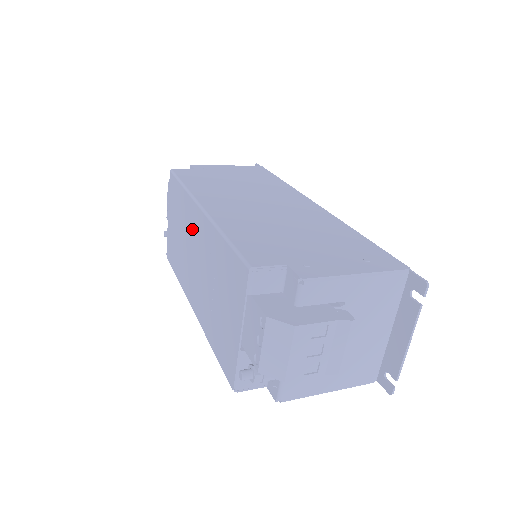
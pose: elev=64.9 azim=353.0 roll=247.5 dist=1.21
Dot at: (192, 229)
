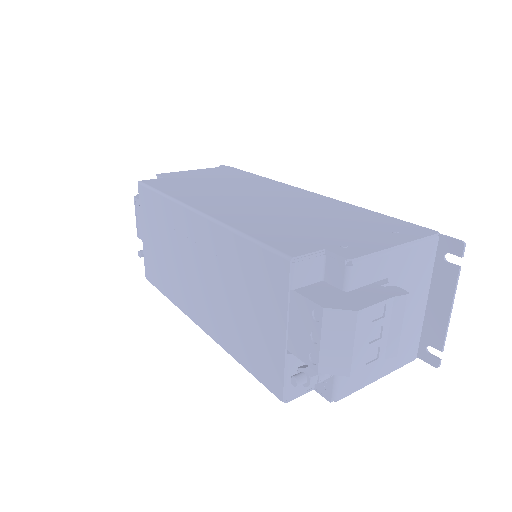
Dot at: (185, 238)
